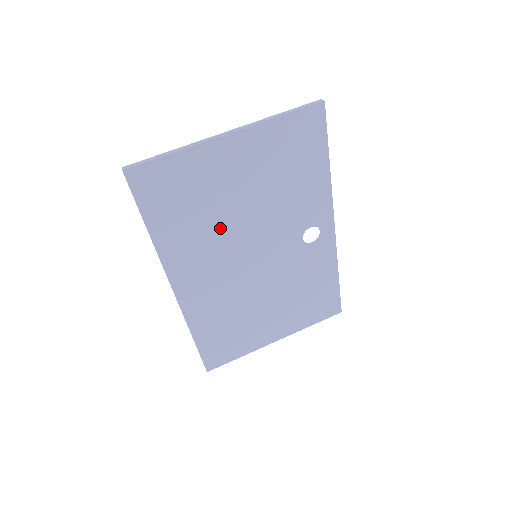
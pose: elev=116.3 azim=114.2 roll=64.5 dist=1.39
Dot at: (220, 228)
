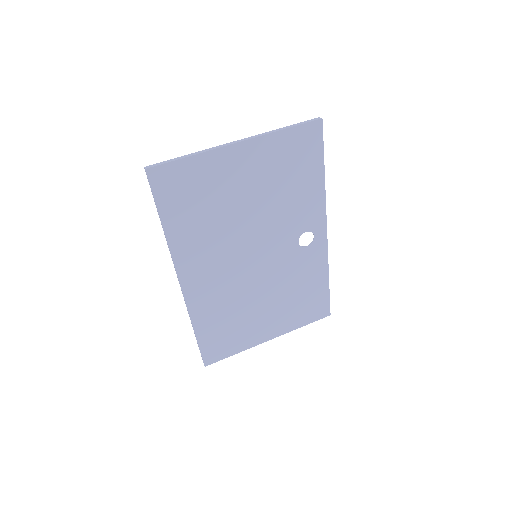
Dot at: (226, 227)
